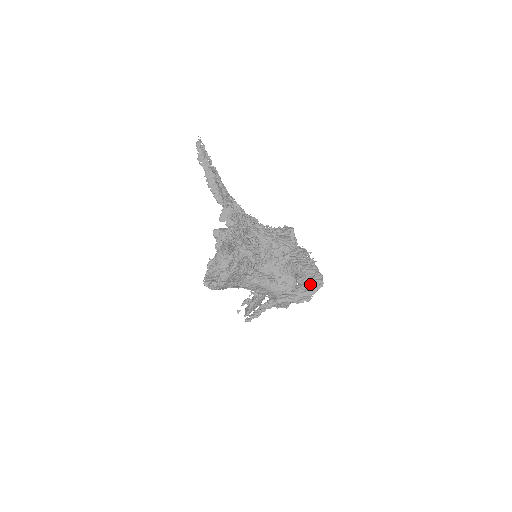
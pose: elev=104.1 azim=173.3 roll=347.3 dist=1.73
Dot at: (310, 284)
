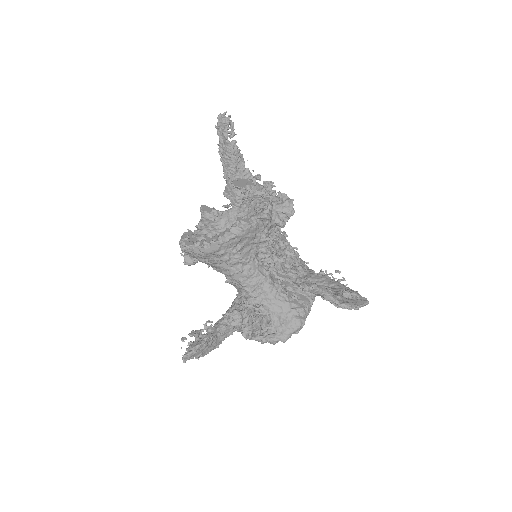
Dot at: (352, 294)
